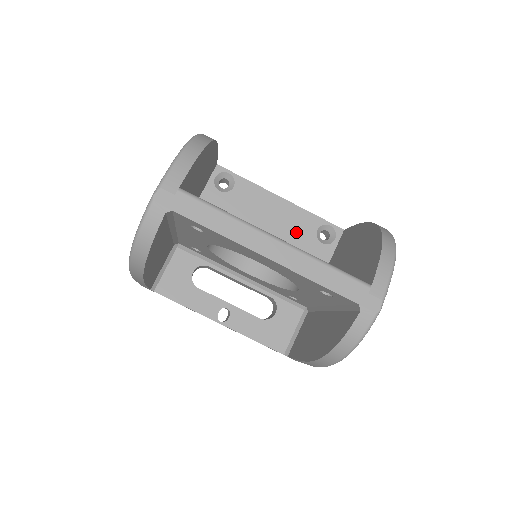
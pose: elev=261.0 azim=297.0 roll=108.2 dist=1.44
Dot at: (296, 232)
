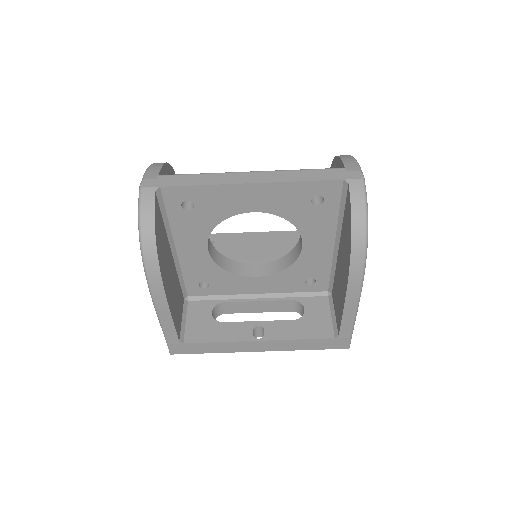
Dot at: (283, 248)
